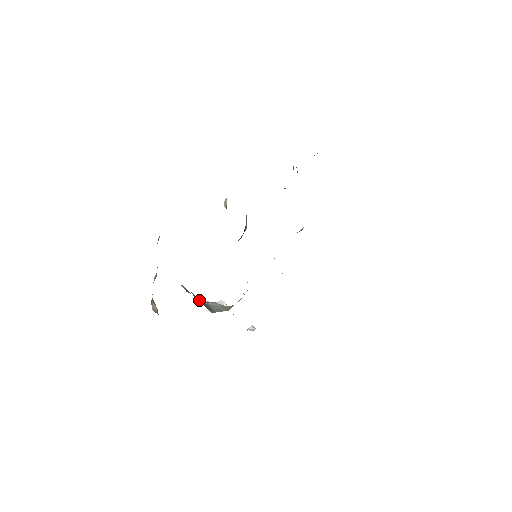
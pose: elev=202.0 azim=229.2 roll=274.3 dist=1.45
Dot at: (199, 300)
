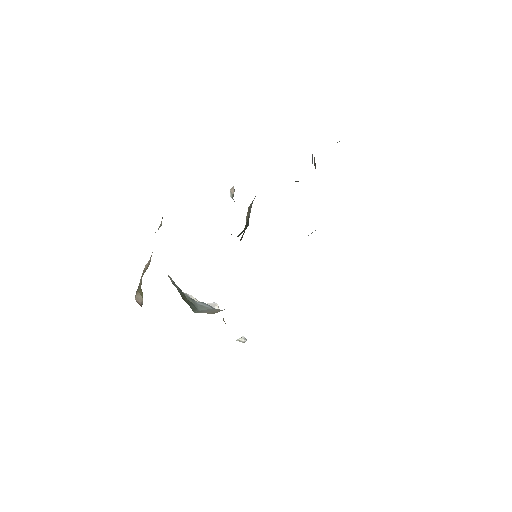
Dot at: occluded
